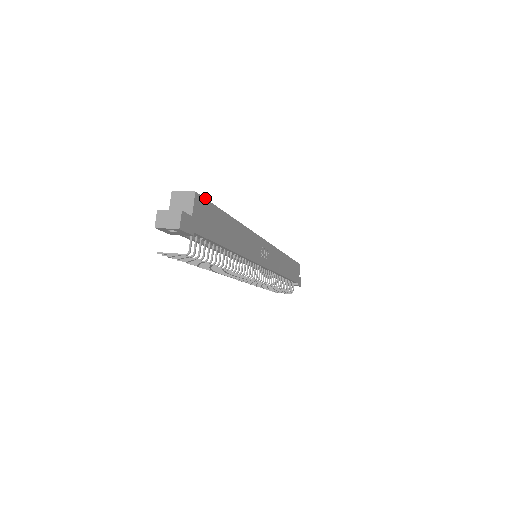
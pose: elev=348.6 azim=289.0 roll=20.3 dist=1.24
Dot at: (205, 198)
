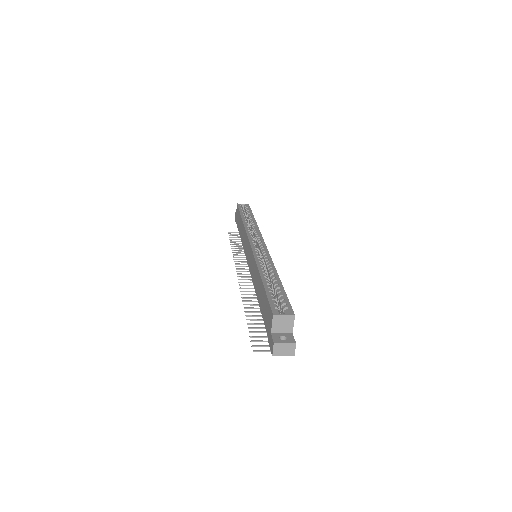
Dot at: occluded
